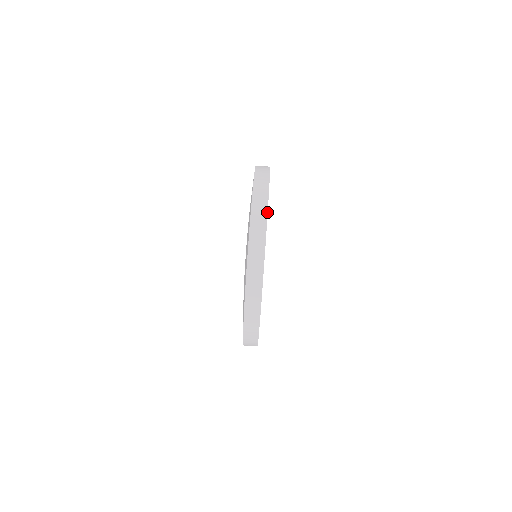
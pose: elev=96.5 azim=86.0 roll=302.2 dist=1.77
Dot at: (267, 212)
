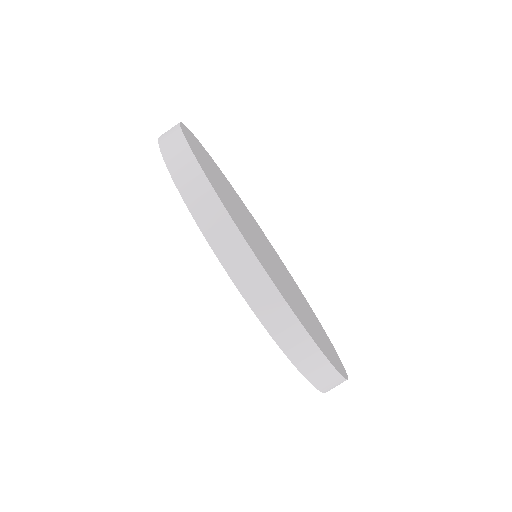
Dot at: (189, 149)
